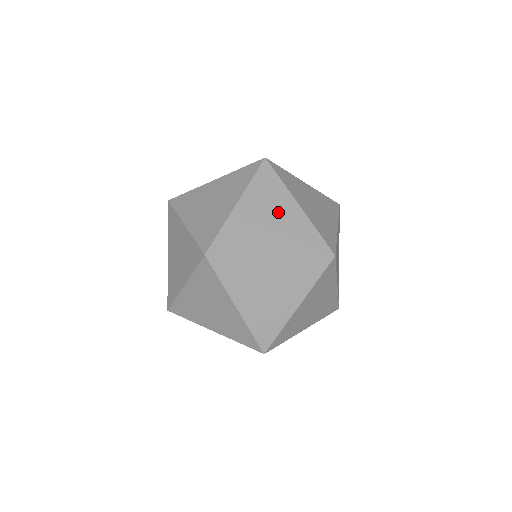
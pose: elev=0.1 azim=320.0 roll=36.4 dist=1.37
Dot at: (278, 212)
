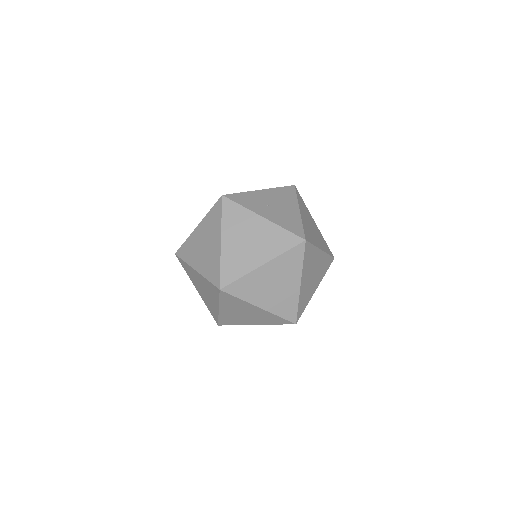
Dot at: (312, 223)
